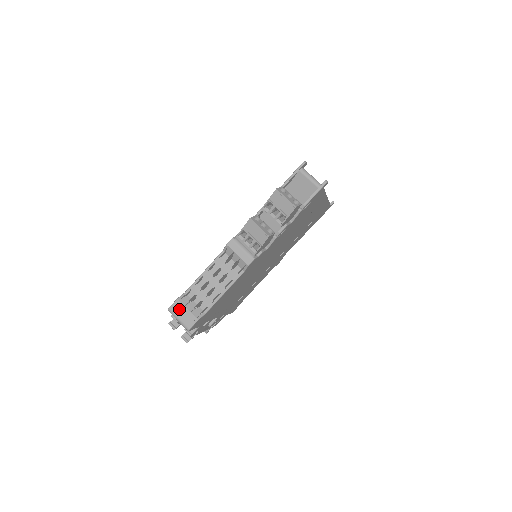
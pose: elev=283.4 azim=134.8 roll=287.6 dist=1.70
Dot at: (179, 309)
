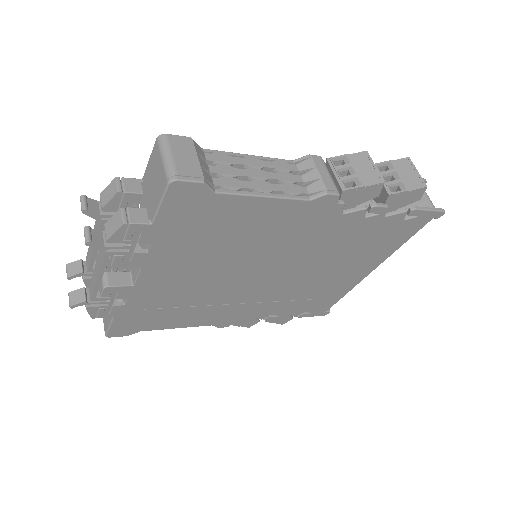
Dot at: (184, 147)
